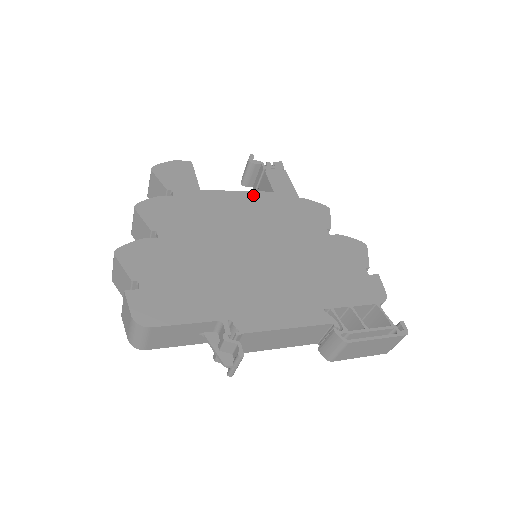
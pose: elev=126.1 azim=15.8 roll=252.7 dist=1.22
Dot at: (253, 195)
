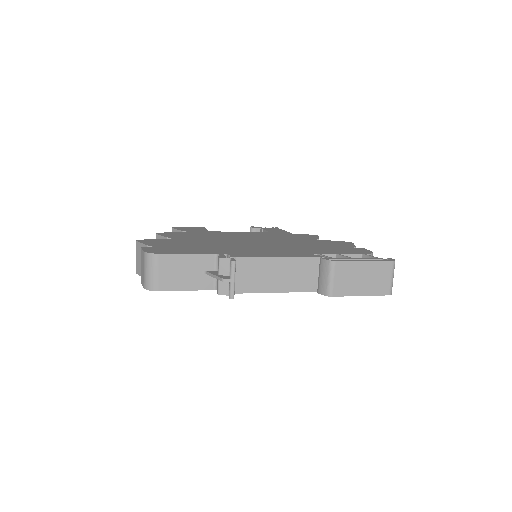
Dot at: (252, 232)
